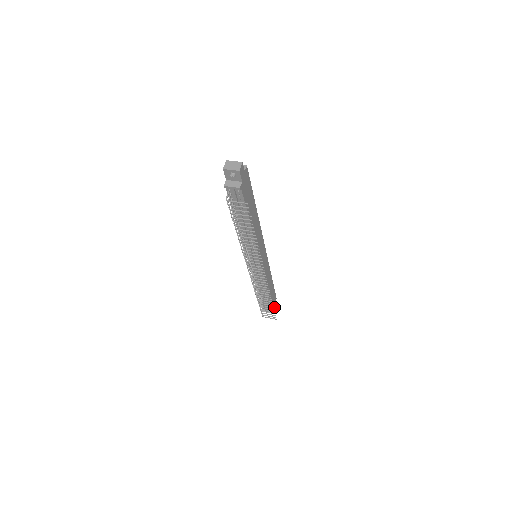
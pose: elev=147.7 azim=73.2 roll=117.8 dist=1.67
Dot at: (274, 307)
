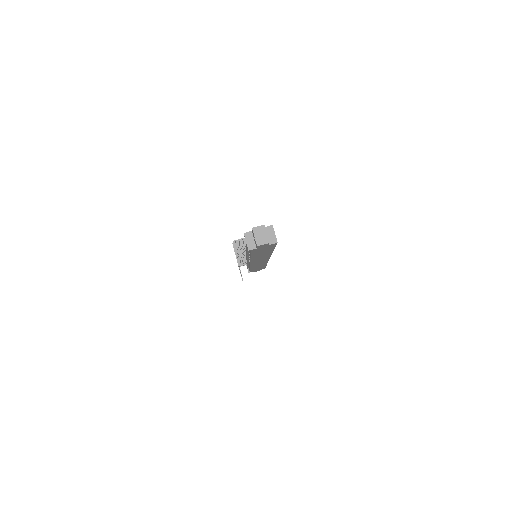
Dot at: occluded
